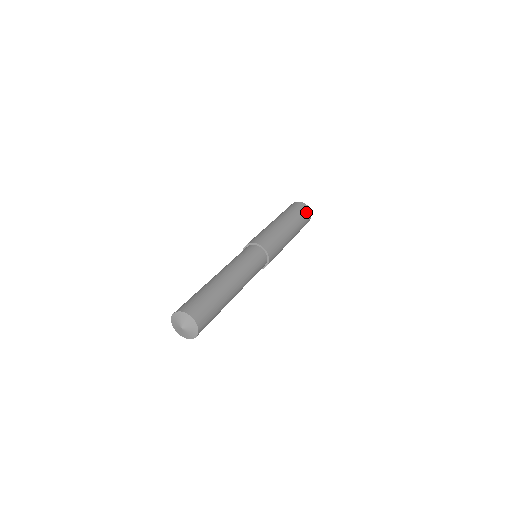
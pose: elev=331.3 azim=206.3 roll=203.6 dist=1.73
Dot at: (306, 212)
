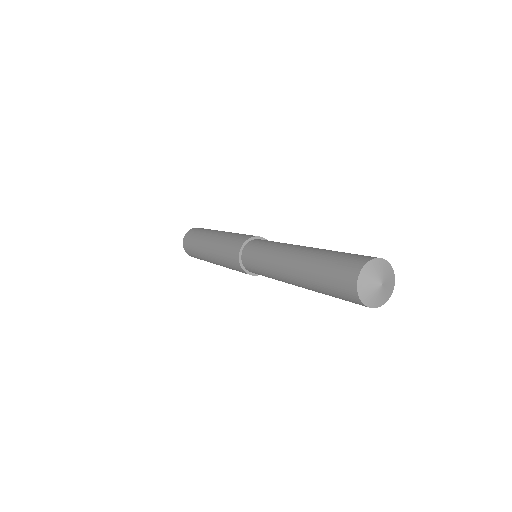
Dot at: occluded
